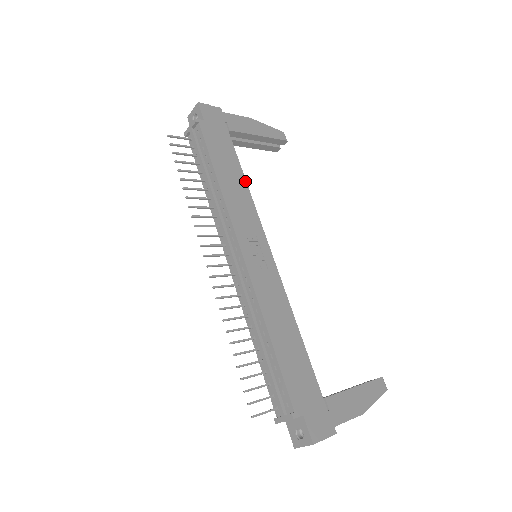
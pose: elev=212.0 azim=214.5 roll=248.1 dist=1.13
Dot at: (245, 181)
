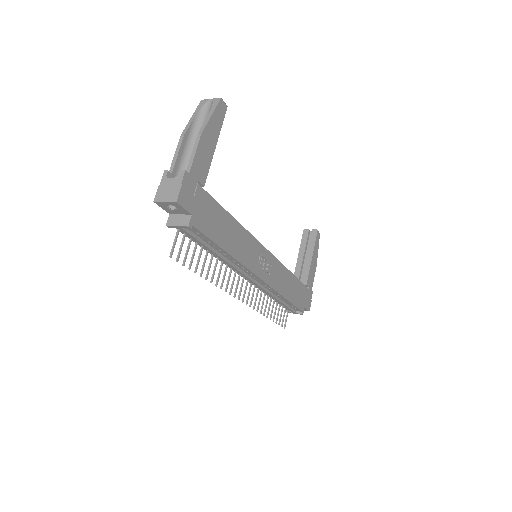
Dot at: (237, 222)
